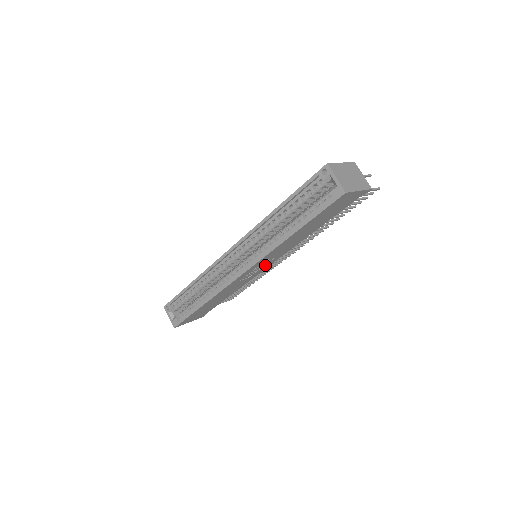
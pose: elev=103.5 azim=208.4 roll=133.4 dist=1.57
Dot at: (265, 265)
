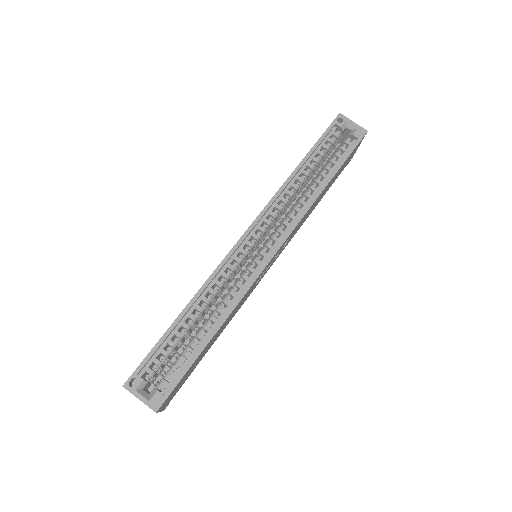
Dot at: occluded
